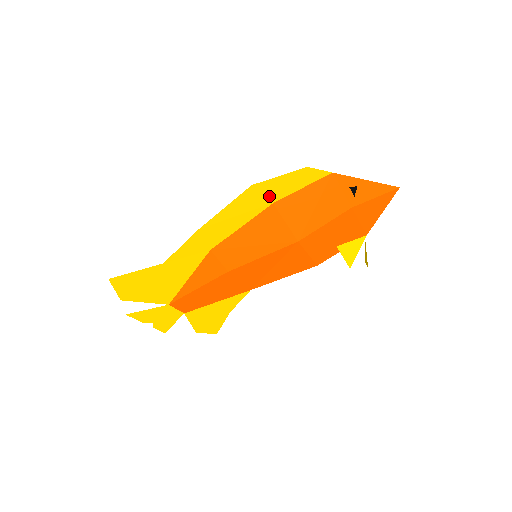
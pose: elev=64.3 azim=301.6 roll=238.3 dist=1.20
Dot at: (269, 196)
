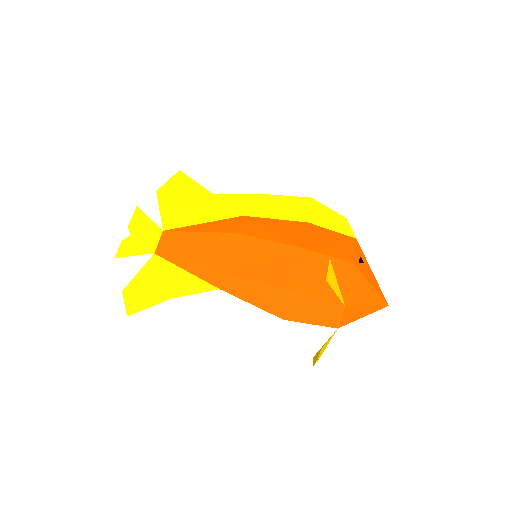
Dot at: (312, 215)
